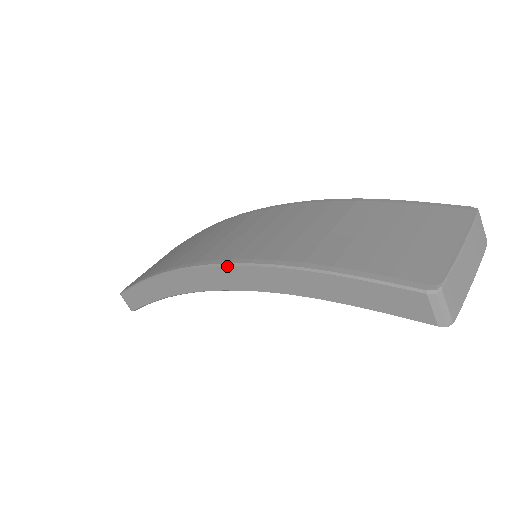
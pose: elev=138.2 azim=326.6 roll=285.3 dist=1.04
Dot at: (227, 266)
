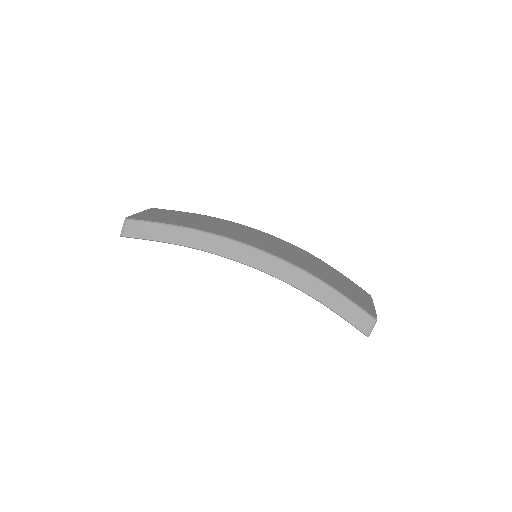
Dot at: (271, 256)
